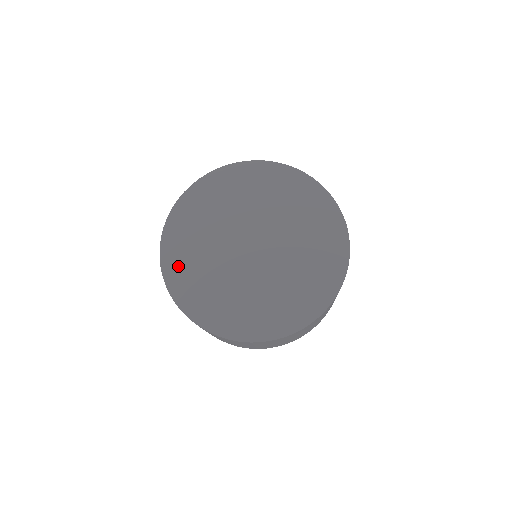
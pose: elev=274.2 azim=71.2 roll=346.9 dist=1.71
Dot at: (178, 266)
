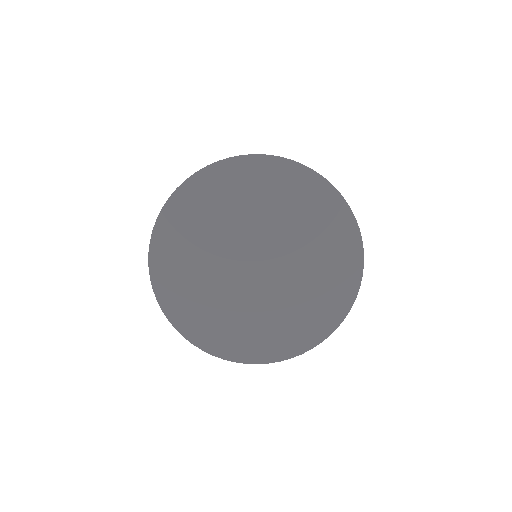
Dot at: (171, 241)
